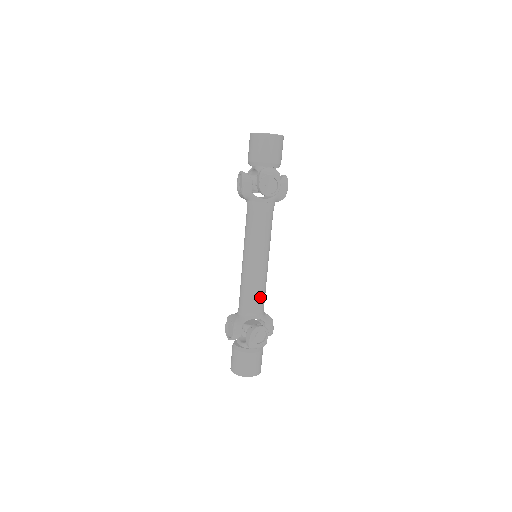
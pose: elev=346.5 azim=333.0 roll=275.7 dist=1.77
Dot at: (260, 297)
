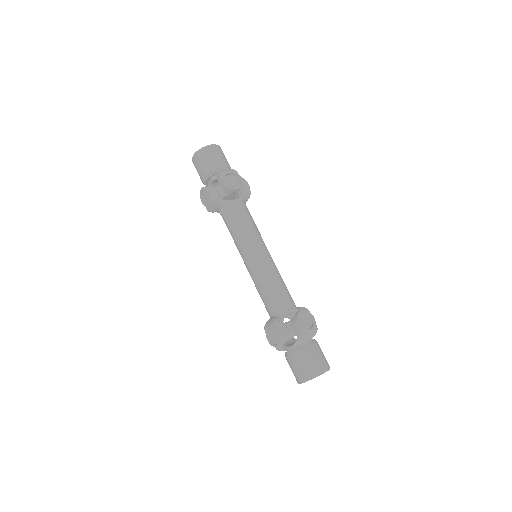
Dot at: (283, 287)
